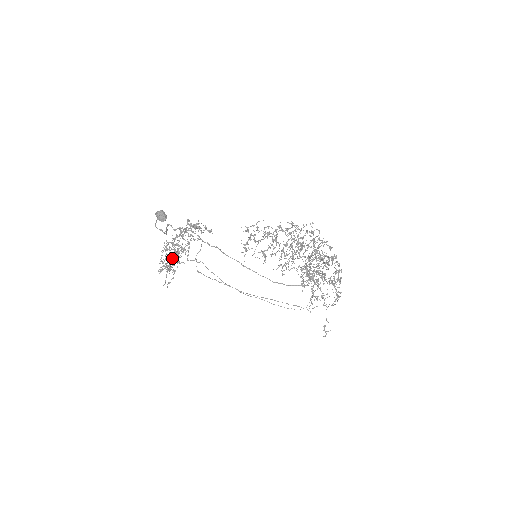
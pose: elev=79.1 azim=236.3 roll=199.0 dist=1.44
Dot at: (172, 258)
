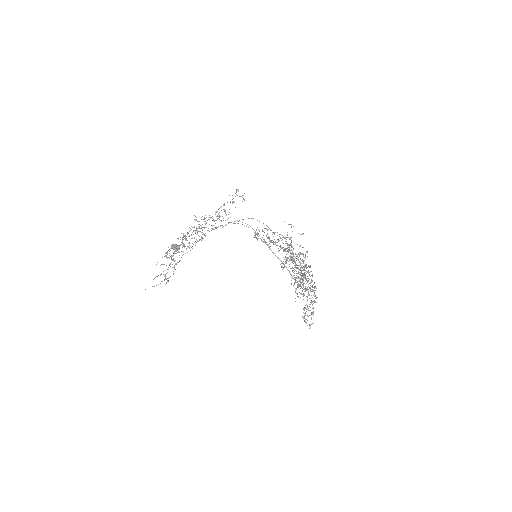
Dot at: (184, 244)
